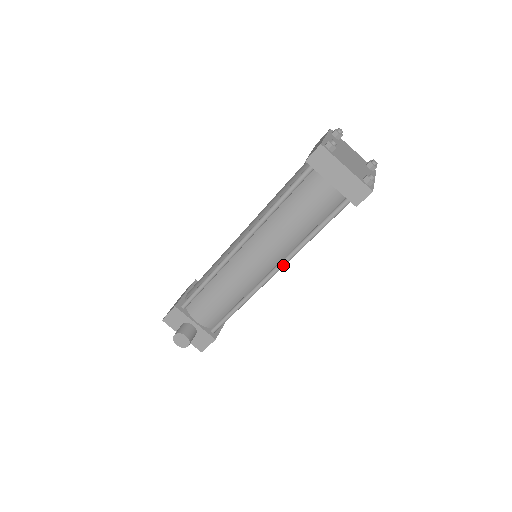
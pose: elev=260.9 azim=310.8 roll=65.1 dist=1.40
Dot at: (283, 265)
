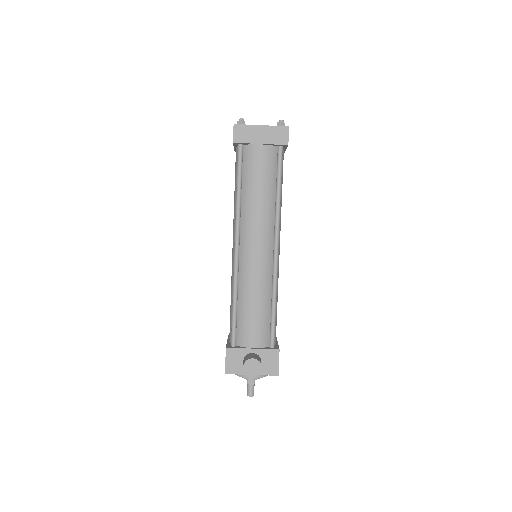
Dot at: (278, 234)
